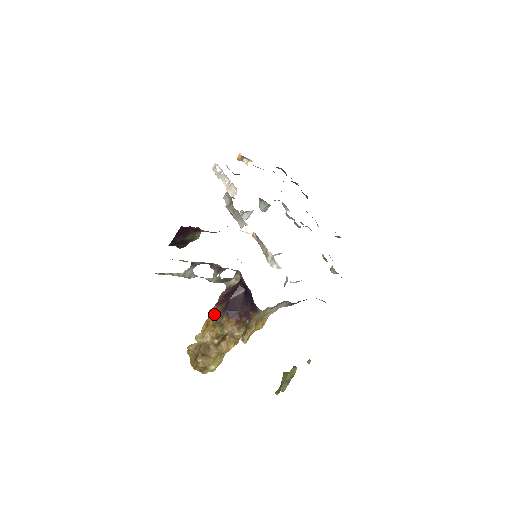
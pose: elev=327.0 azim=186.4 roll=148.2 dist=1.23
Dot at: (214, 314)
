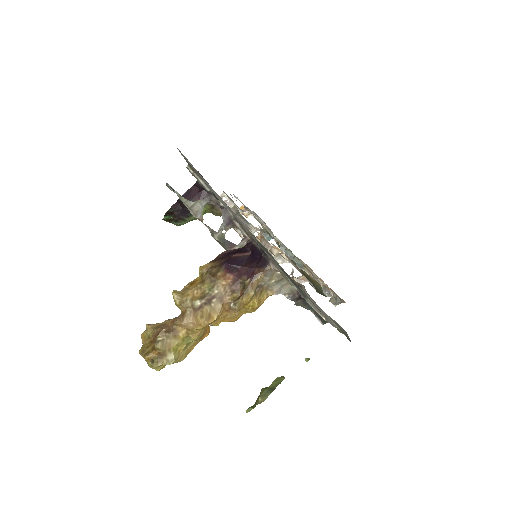
Dot at: (207, 268)
